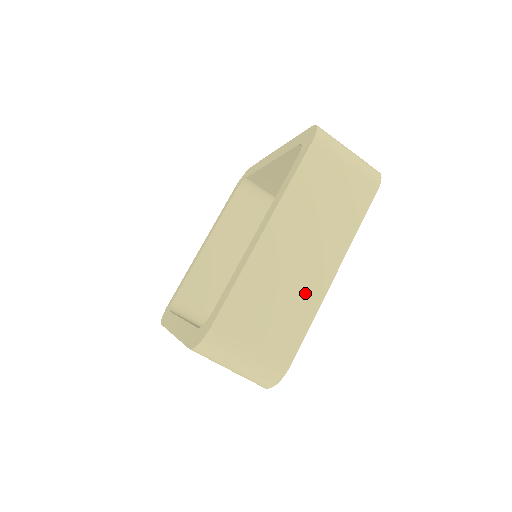
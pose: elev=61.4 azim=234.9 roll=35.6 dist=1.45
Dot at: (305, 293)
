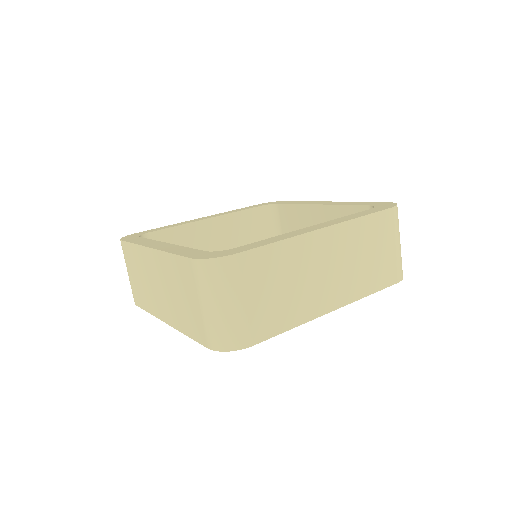
Dot at: (307, 302)
